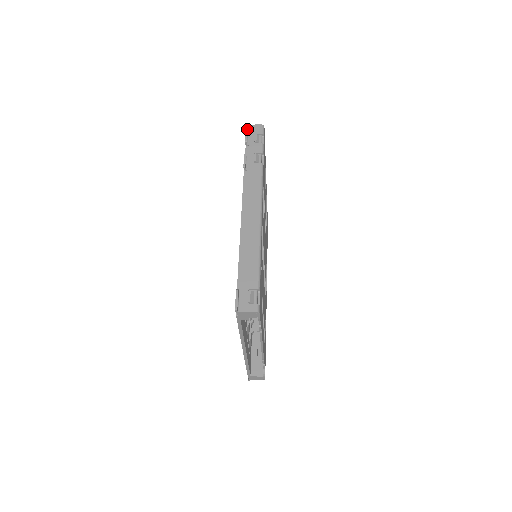
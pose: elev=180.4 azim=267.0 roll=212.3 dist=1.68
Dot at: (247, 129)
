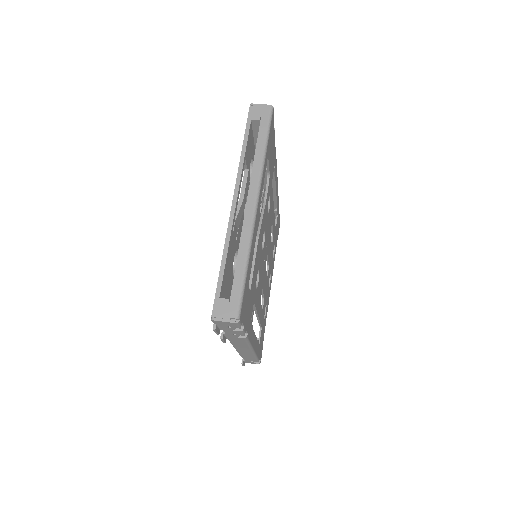
Dot at: (214, 323)
